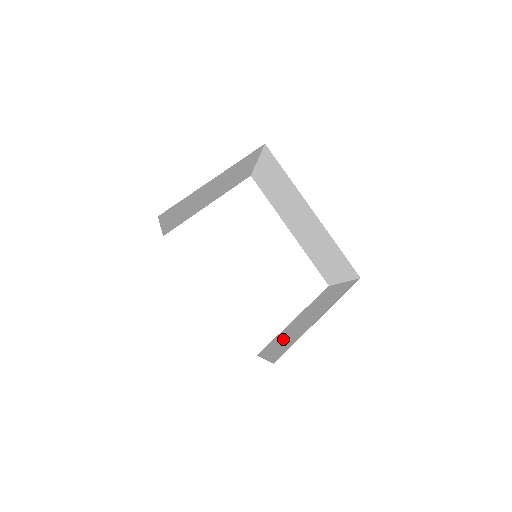
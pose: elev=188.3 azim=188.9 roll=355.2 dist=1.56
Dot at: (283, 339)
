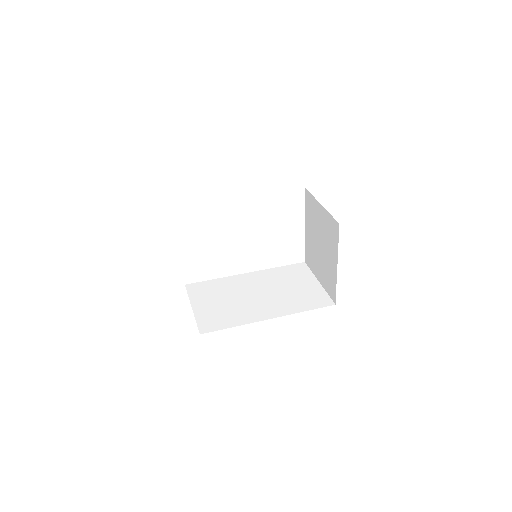
Dot at: (318, 263)
